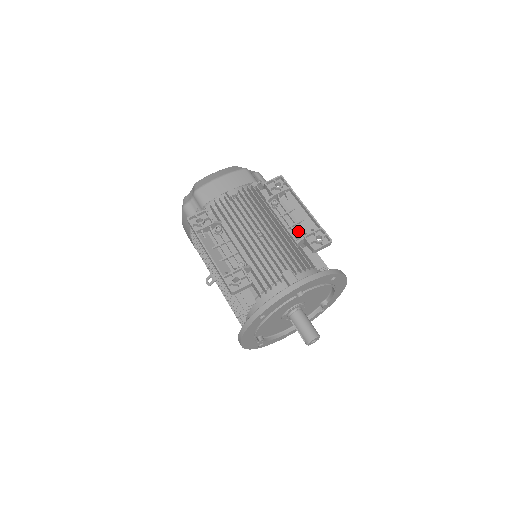
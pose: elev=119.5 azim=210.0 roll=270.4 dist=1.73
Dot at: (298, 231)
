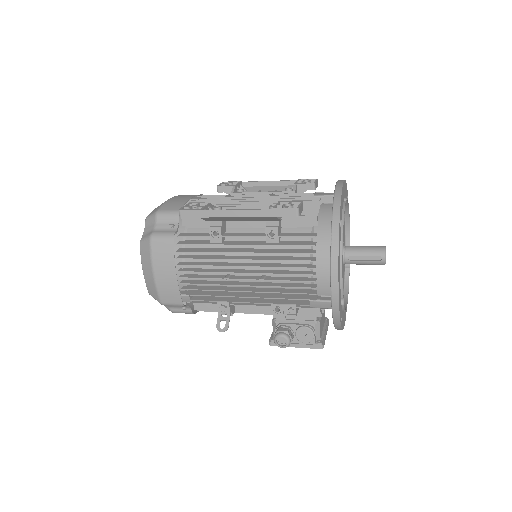
Dot at: occluded
